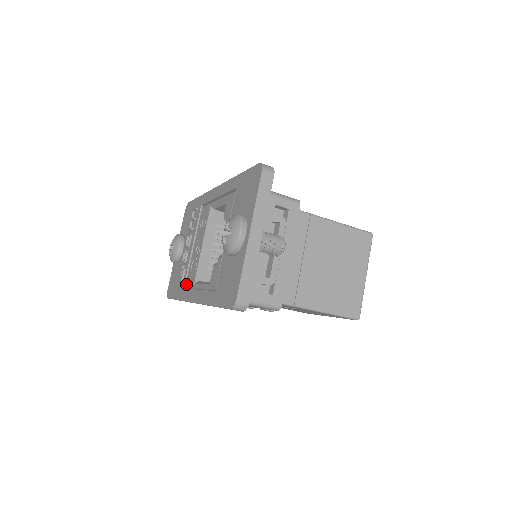
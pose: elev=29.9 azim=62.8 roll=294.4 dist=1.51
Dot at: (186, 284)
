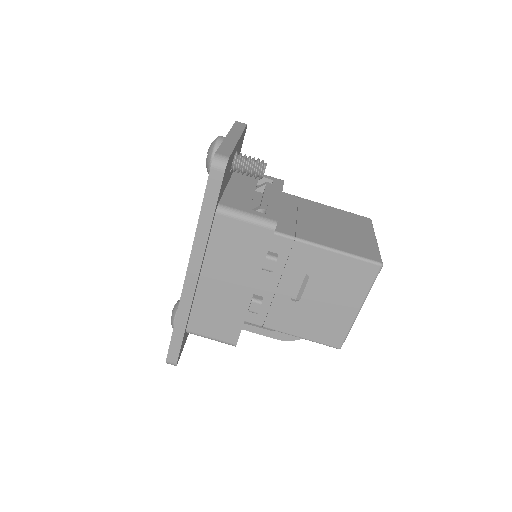
Dot at: occluded
